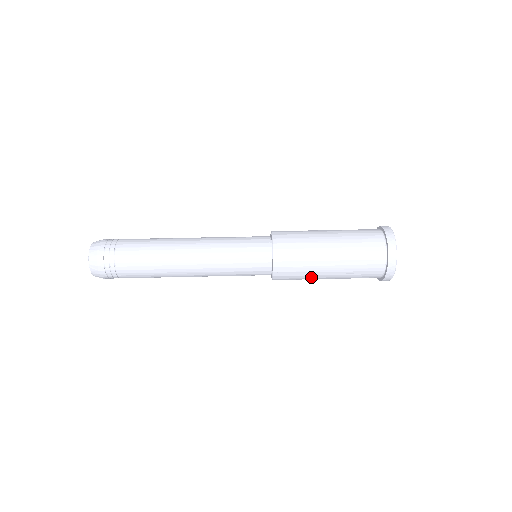
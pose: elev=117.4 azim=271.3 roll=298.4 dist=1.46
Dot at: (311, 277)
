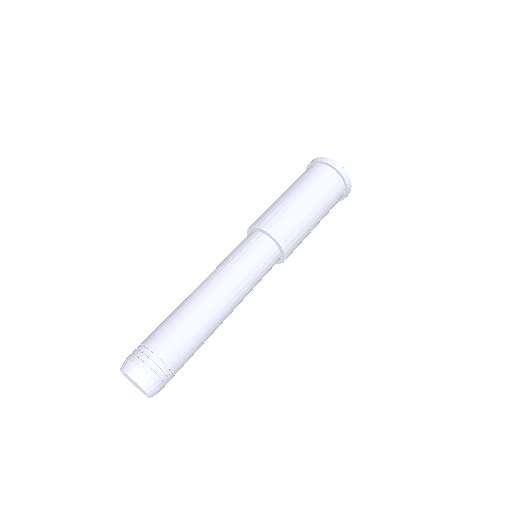
Dot at: (305, 223)
